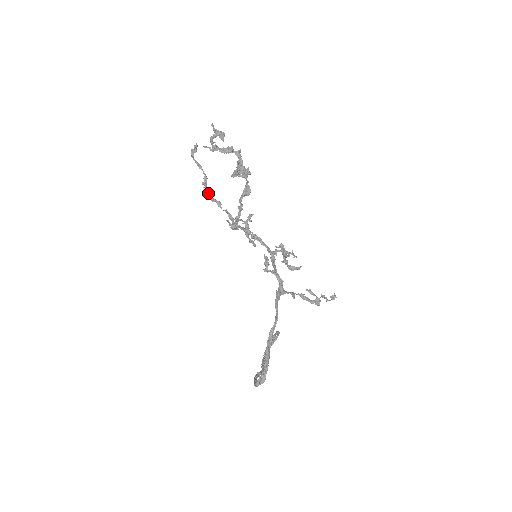
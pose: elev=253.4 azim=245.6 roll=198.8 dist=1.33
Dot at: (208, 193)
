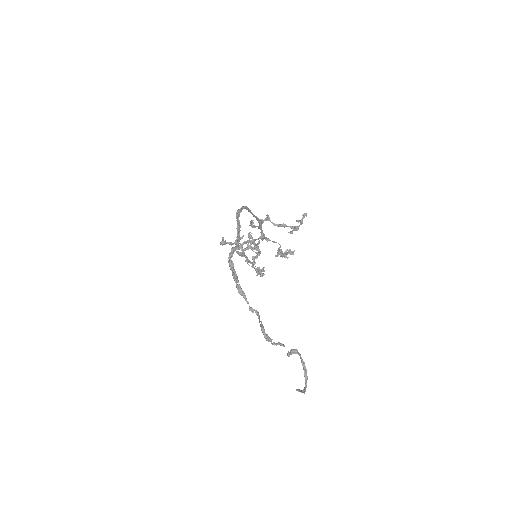
Dot at: (225, 244)
